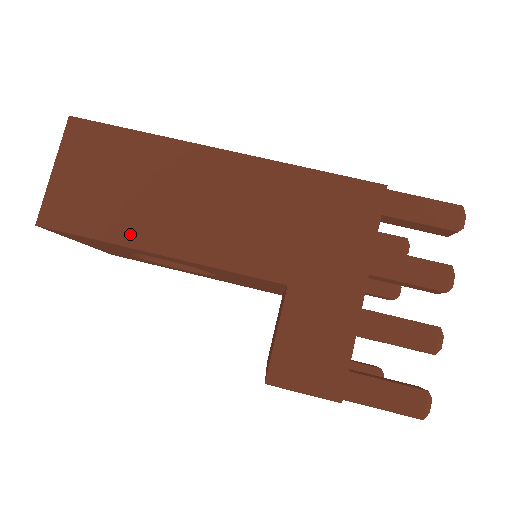
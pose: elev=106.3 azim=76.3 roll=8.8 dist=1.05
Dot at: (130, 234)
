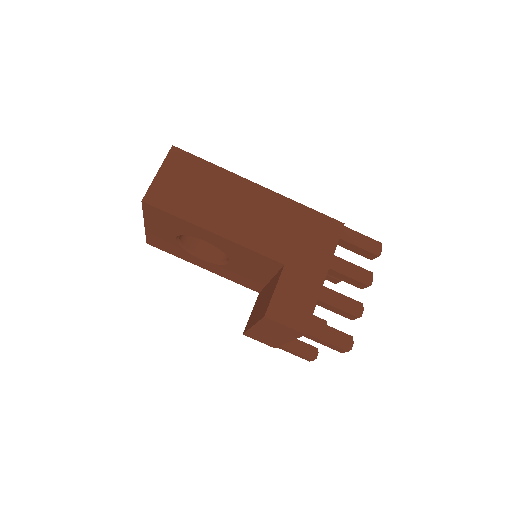
Dot at: (198, 218)
